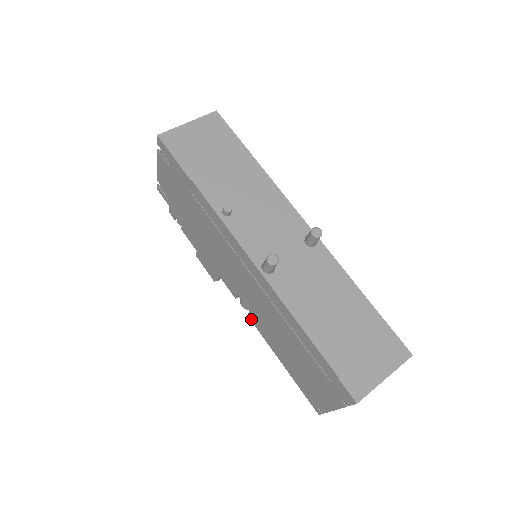
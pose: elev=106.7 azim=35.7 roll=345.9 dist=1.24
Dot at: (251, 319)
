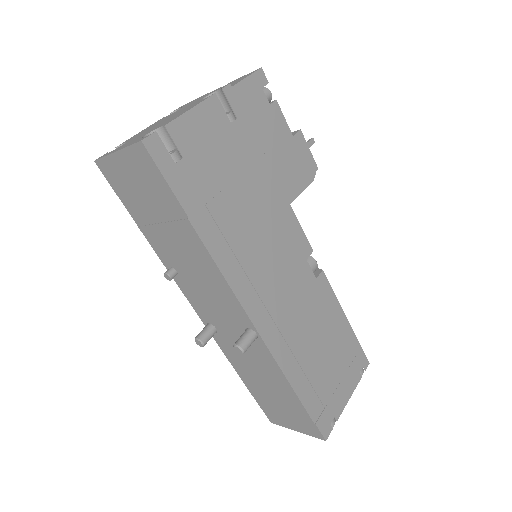
Dot at: occluded
